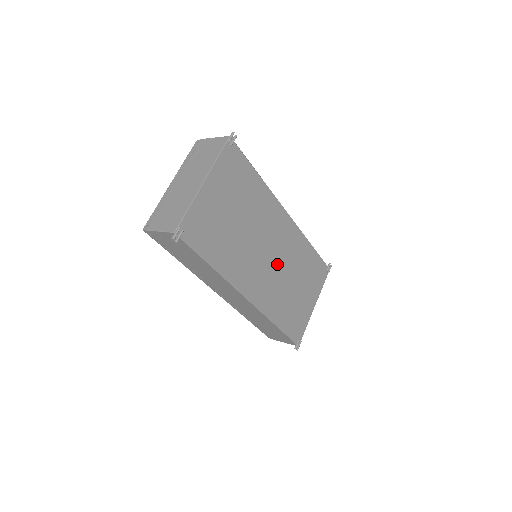
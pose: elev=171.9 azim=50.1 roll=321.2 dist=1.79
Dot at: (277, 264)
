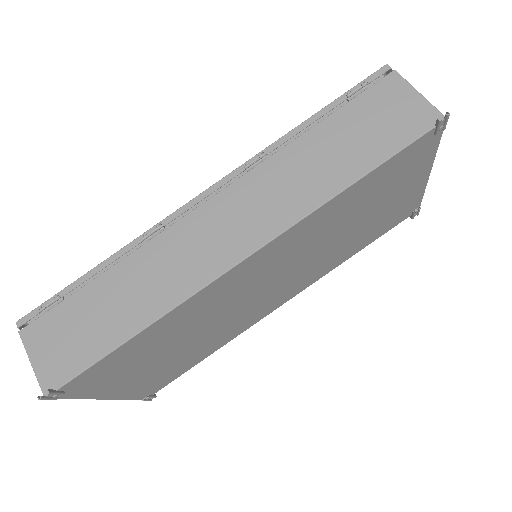
Dot at: (293, 268)
